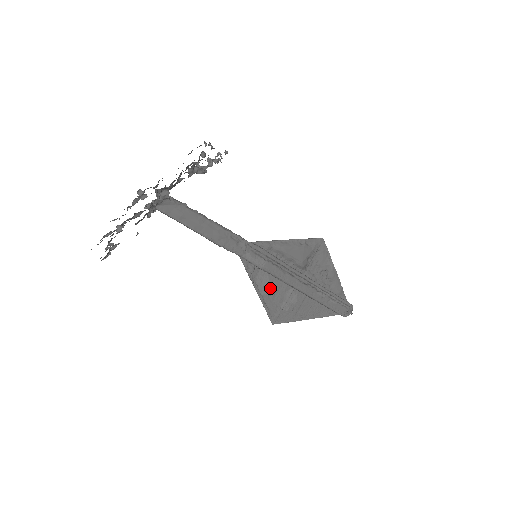
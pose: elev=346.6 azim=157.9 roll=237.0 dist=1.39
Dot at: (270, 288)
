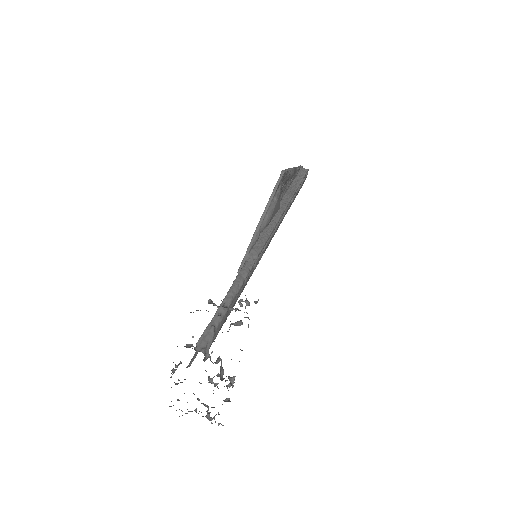
Dot at: occluded
